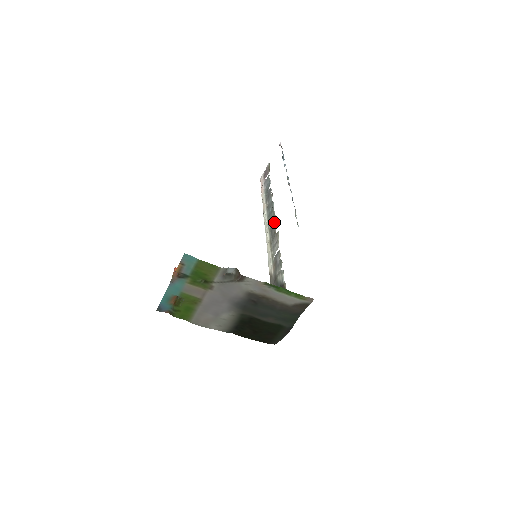
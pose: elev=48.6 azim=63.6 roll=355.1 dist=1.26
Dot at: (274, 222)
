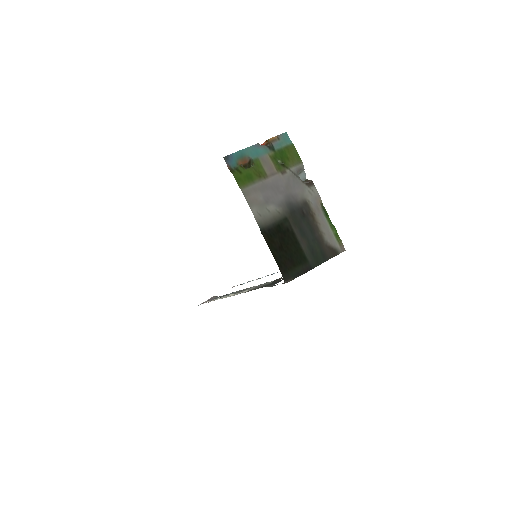
Dot at: occluded
